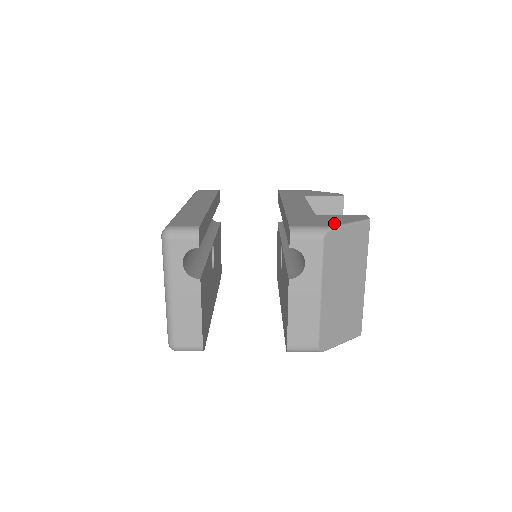
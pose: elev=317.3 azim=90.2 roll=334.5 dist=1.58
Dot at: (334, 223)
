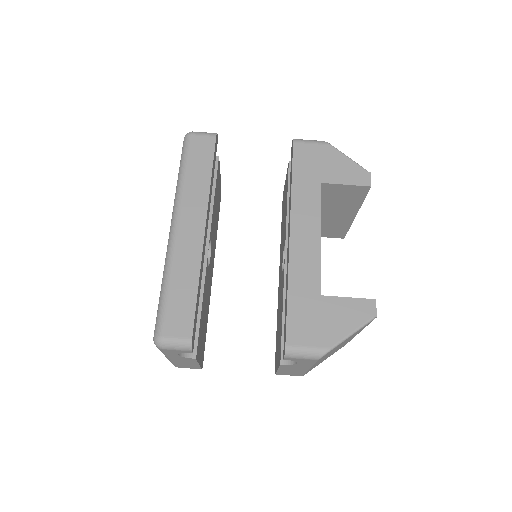
Dot at: (334, 336)
